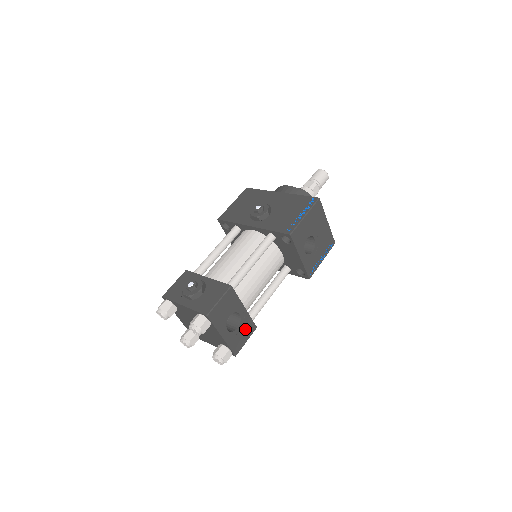
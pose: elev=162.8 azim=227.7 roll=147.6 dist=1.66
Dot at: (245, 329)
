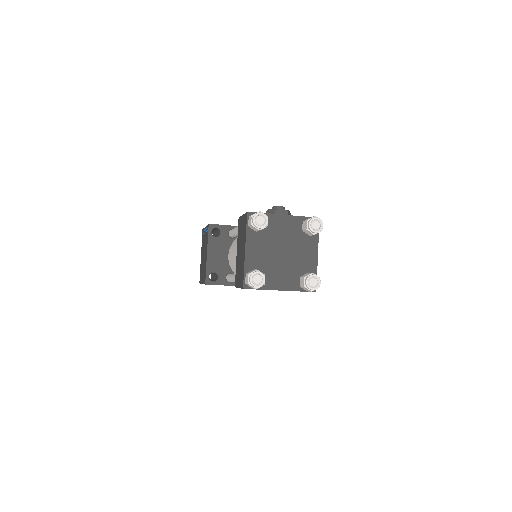
Dot at: occluded
